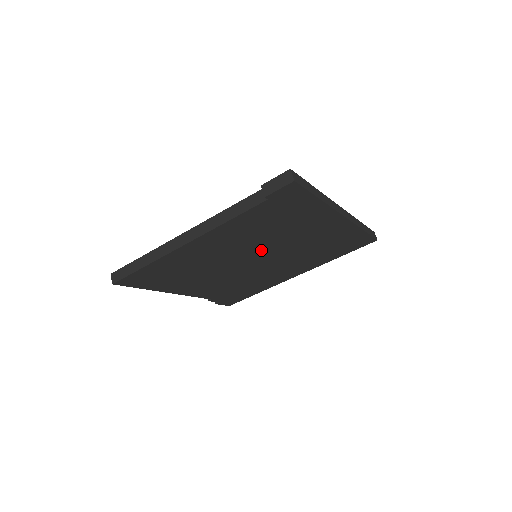
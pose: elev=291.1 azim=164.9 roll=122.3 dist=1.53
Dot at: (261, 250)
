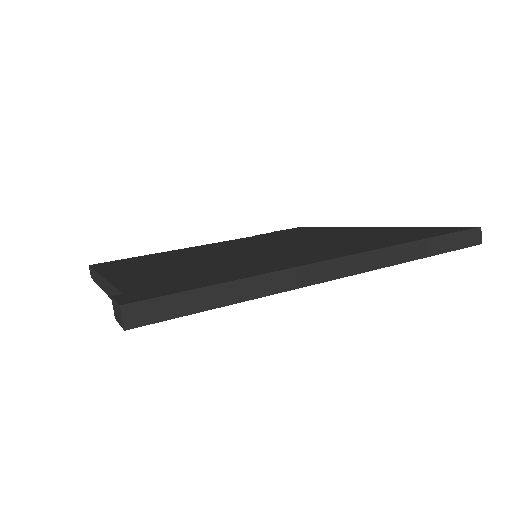
Dot at: occluded
